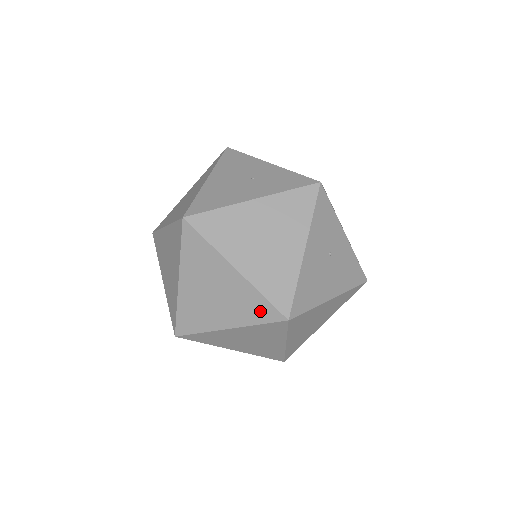
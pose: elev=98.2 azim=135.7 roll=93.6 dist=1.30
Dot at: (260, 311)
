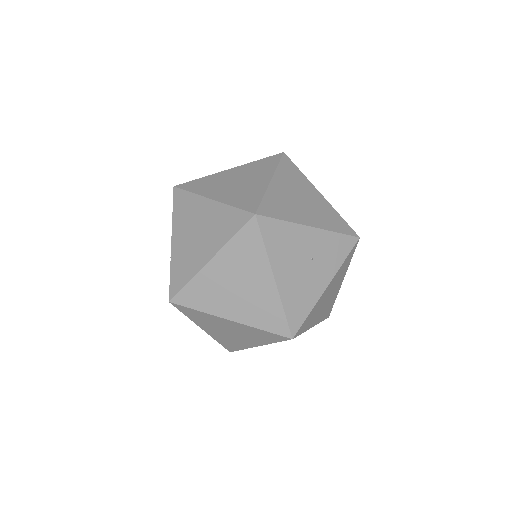
Dot at: occluded
